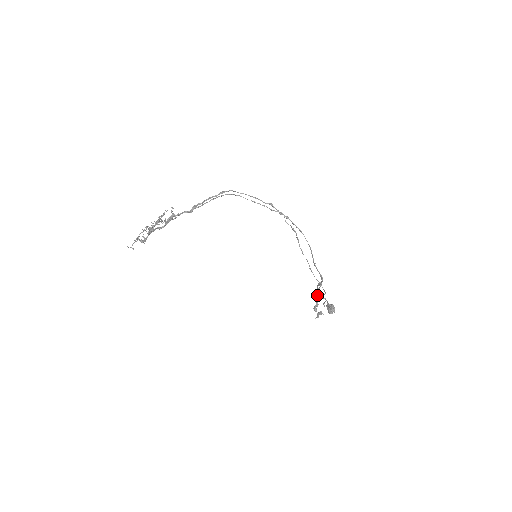
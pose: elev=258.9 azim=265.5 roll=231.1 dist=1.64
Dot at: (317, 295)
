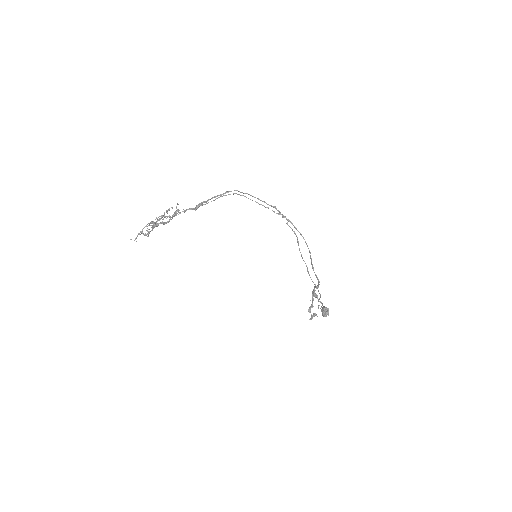
Dot at: occluded
